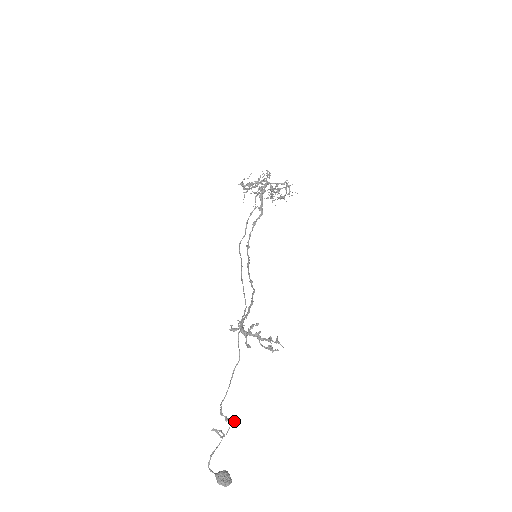
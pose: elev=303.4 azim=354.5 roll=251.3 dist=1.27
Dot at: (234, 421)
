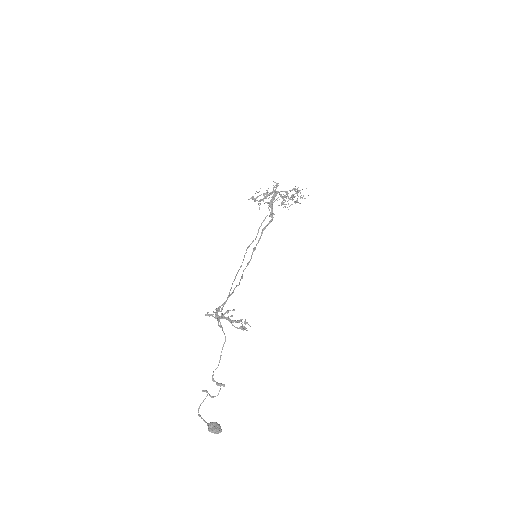
Dot at: (223, 386)
